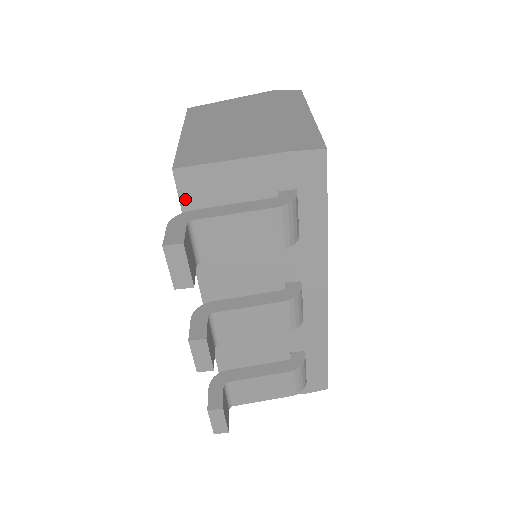
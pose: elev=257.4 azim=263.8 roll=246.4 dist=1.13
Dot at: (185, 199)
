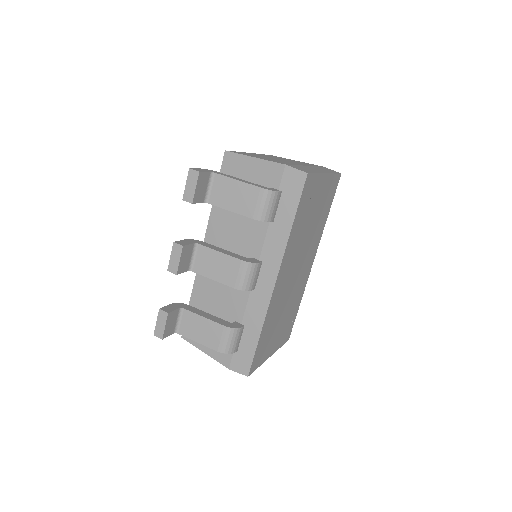
Dot at: (223, 172)
